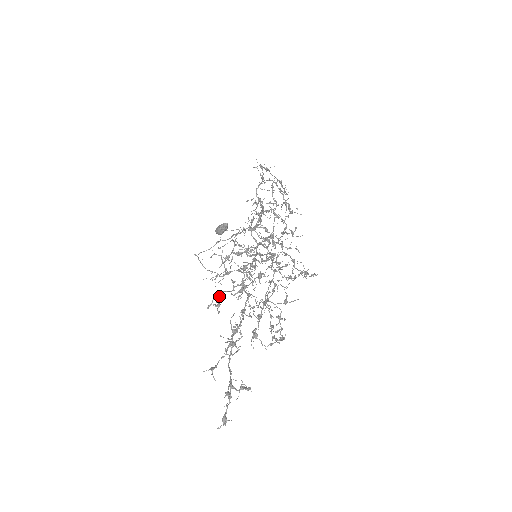
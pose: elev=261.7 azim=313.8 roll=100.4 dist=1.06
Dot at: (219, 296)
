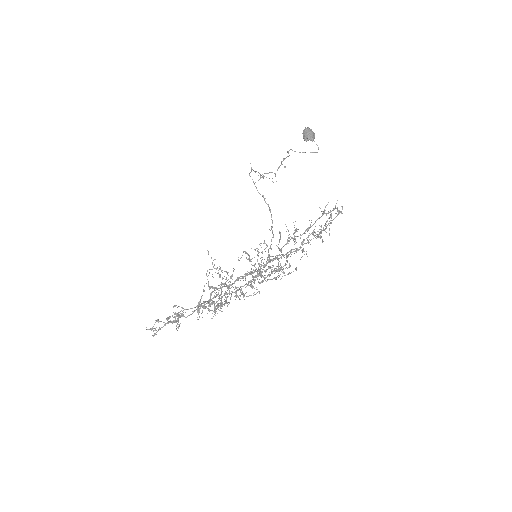
Dot at: (183, 308)
